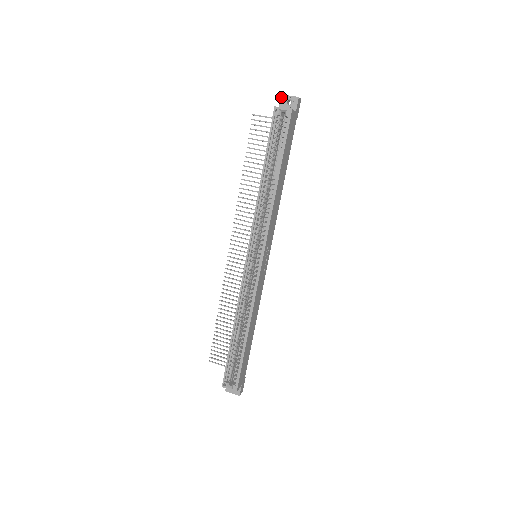
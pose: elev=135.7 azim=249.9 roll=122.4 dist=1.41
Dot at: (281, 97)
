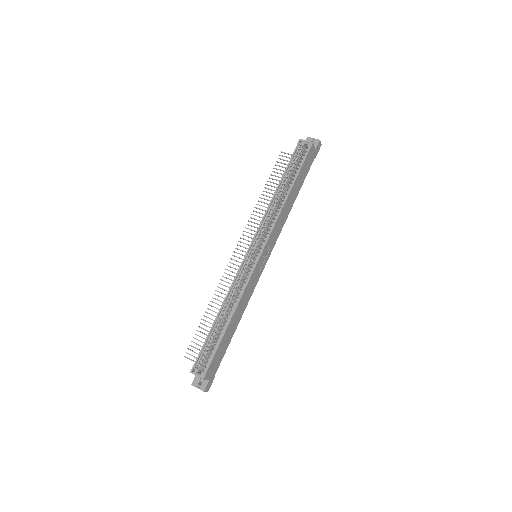
Dot at: (306, 138)
